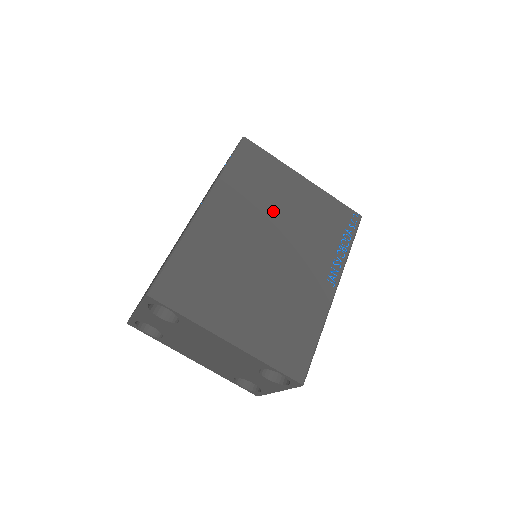
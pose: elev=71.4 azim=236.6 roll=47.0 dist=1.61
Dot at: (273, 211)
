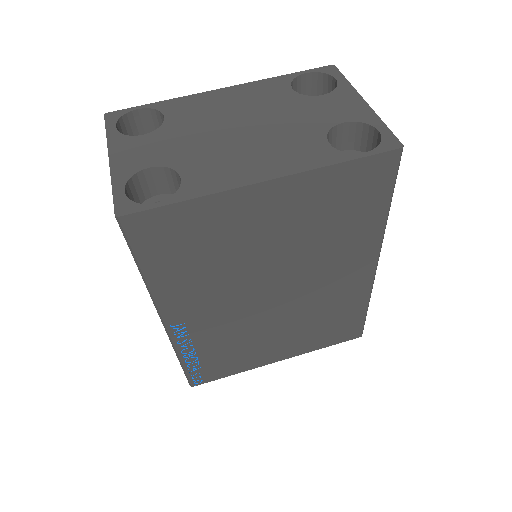
Dot at: occluded
